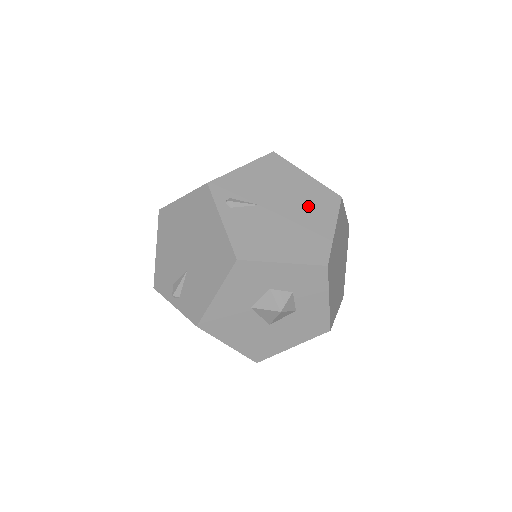
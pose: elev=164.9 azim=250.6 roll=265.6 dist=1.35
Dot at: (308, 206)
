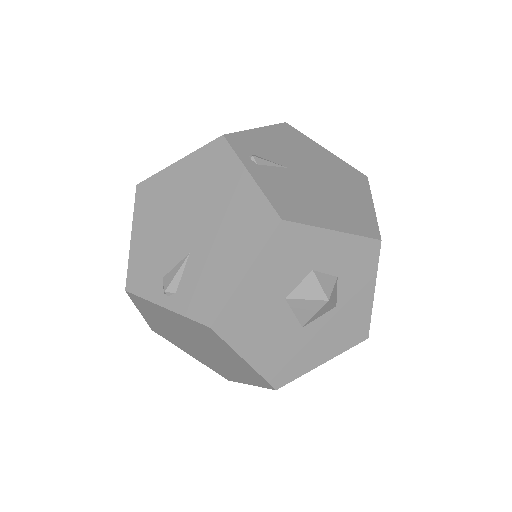
Dot at: (339, 179)
